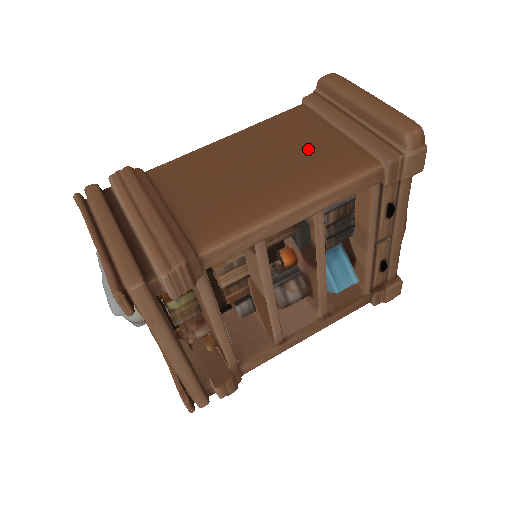
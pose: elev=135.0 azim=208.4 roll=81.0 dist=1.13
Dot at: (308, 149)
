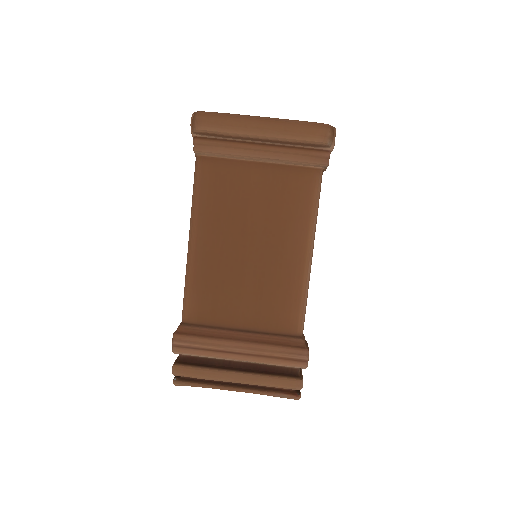
Dot at: (262, 201)
